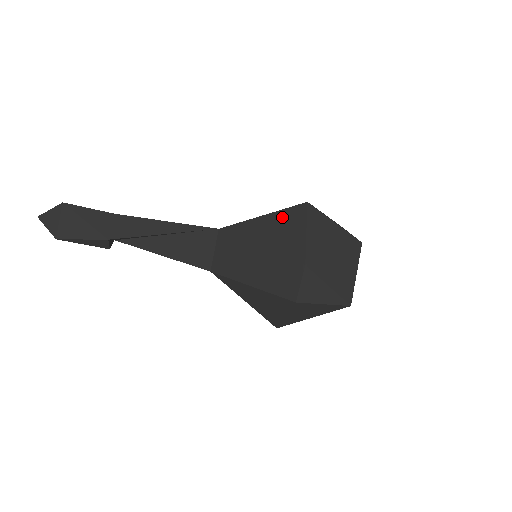
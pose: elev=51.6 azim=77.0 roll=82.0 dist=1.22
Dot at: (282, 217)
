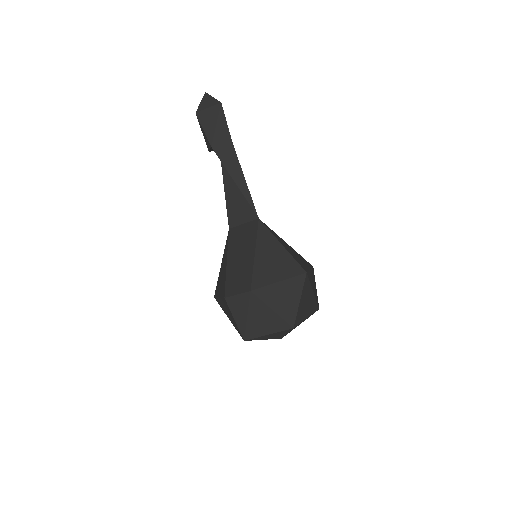
Dot at: (286, 259)
